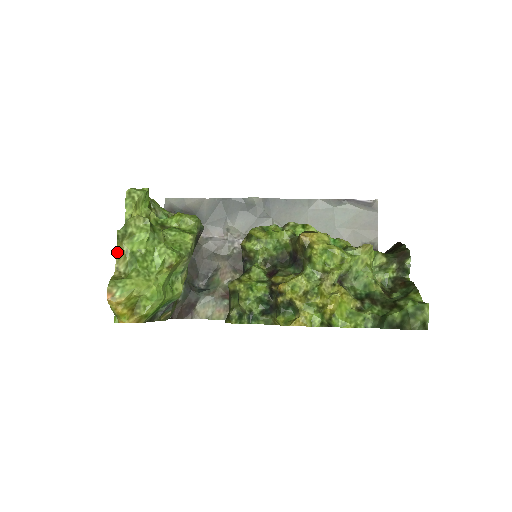
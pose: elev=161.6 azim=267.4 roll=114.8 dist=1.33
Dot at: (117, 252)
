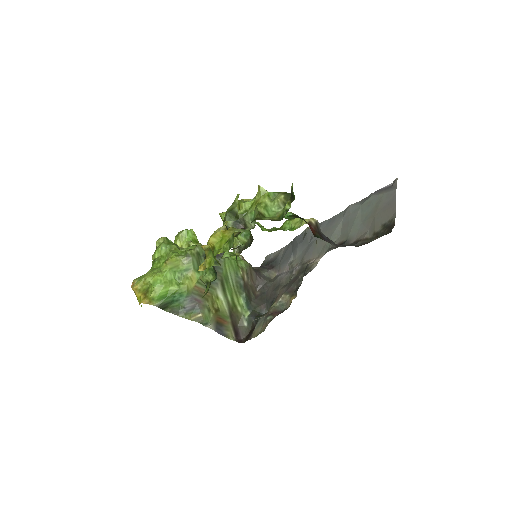
Dot at: occluded
